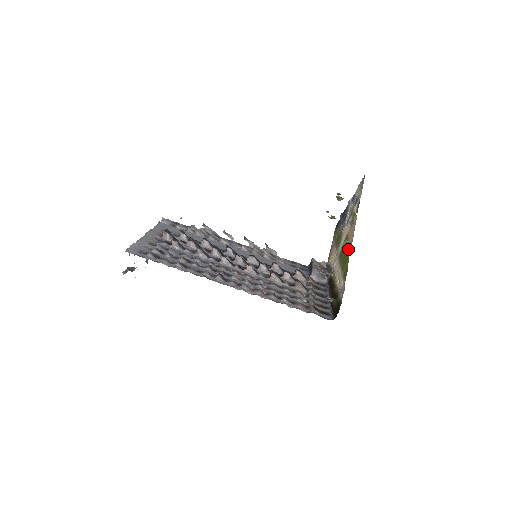
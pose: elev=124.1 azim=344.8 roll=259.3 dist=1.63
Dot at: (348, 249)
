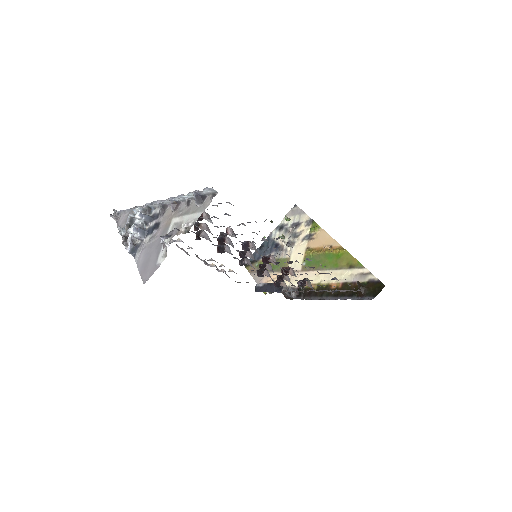
Dot at: (336, 249)
